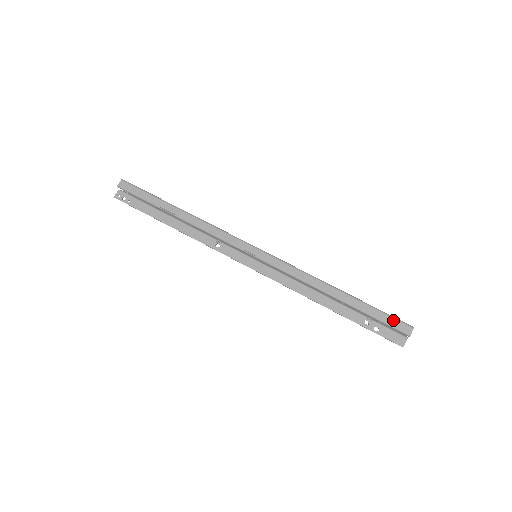
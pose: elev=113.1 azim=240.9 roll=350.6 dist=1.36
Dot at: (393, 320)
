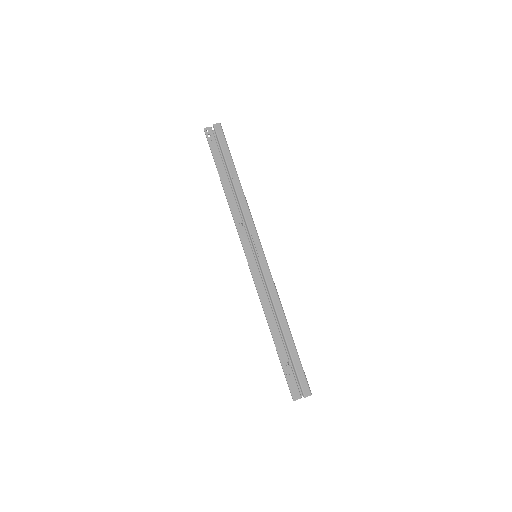
Dot at: (304, 378)
